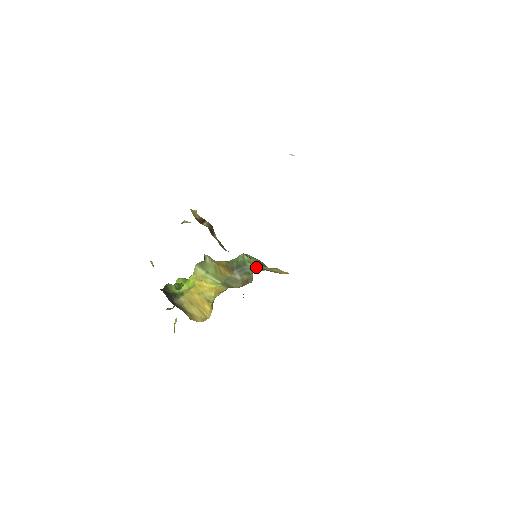
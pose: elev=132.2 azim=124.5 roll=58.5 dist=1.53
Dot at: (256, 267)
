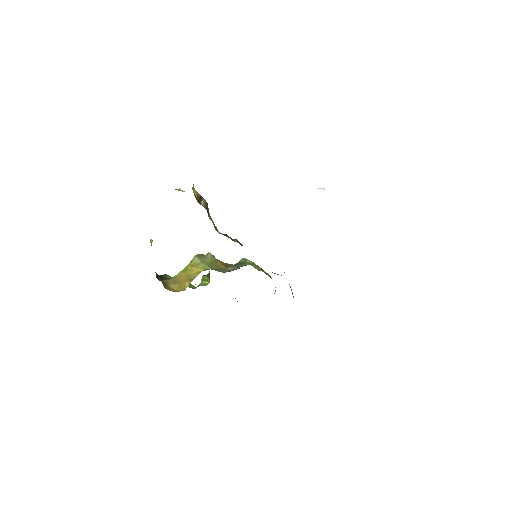
Dot at: occluded
